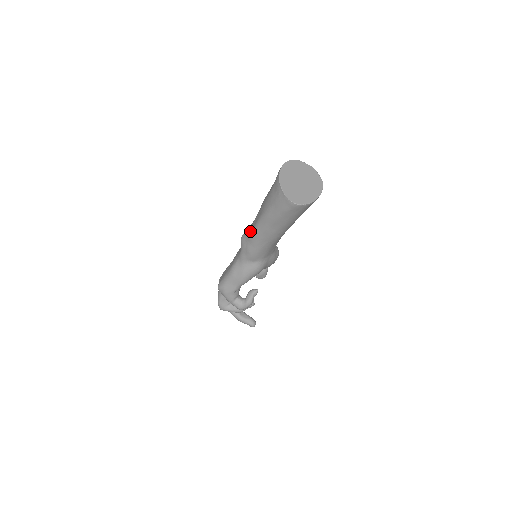
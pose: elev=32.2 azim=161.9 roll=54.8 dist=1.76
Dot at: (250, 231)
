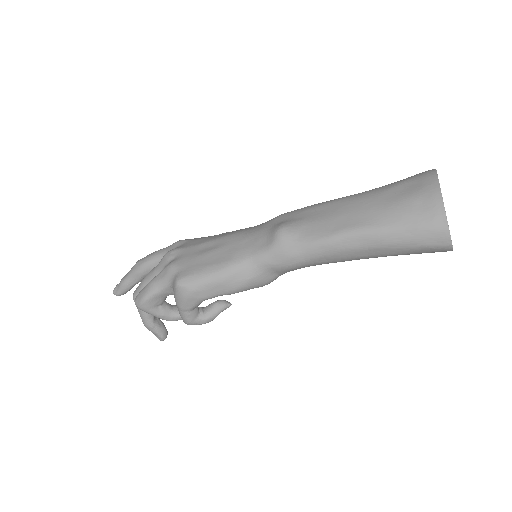
Dot at: (313, 233)
